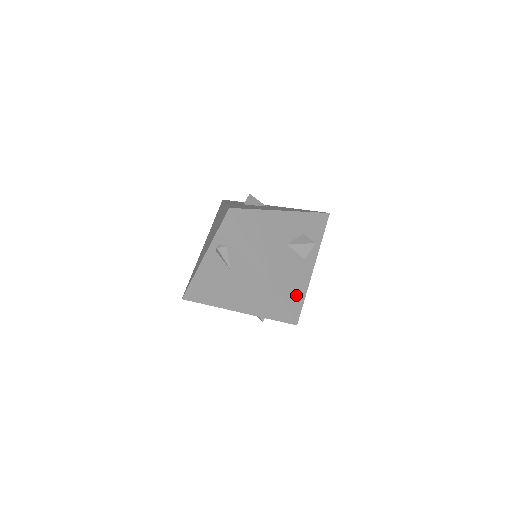
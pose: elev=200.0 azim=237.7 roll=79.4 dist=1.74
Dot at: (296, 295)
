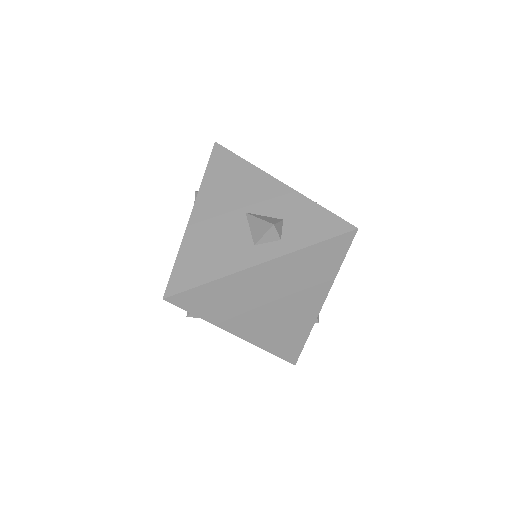
Dot at: (199, 269)
